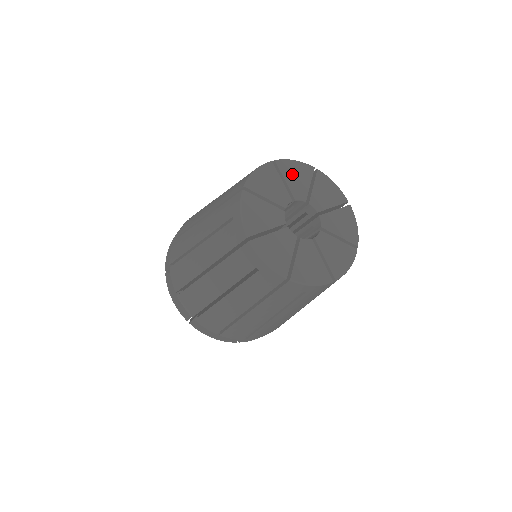
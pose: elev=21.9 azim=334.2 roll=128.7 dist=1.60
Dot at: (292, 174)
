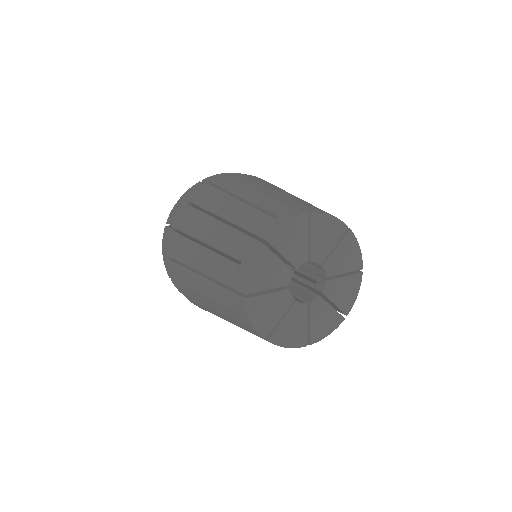
Dot at: (287, 242)
